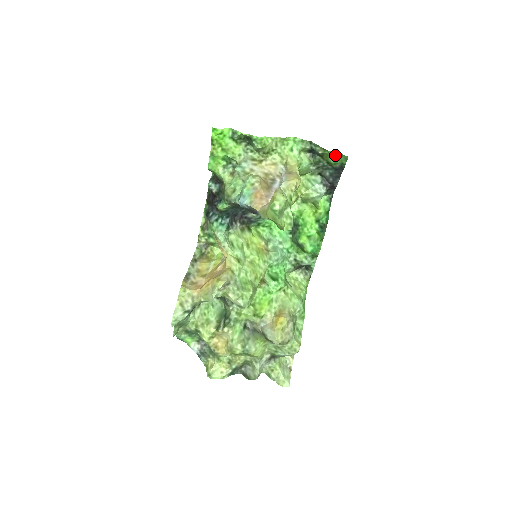
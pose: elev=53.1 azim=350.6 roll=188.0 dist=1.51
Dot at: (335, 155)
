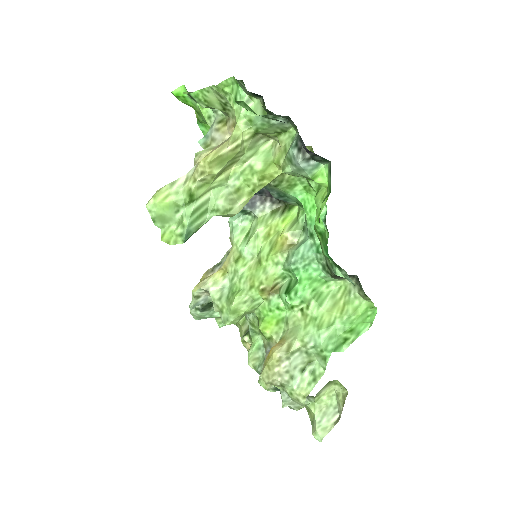
Dot at: (245, 105)
